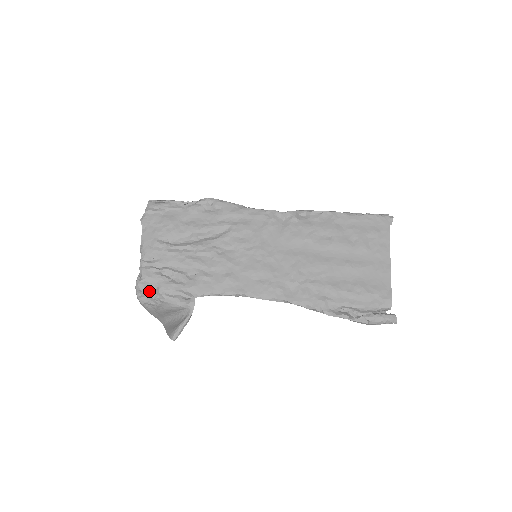
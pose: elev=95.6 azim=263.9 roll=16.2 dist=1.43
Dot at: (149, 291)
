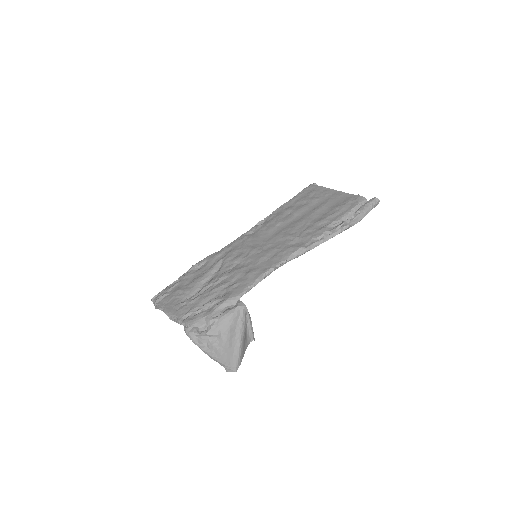
Dot at: (202, 330)
